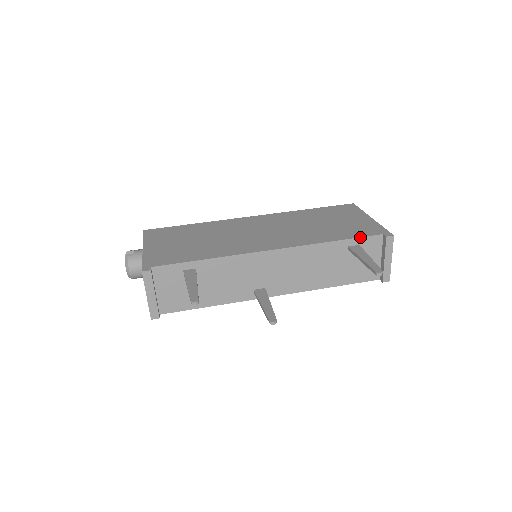
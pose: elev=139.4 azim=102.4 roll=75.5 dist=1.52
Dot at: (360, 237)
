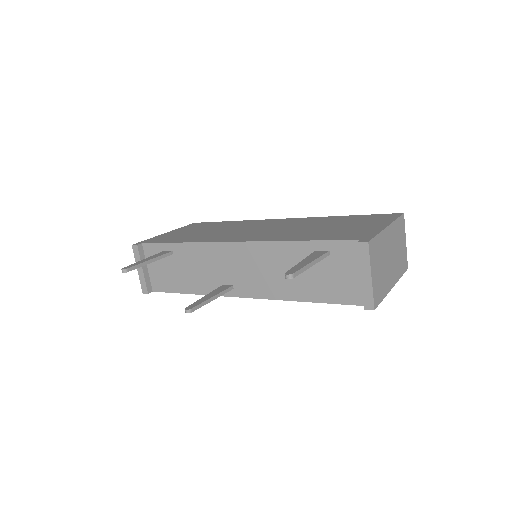
Dot at: (329, 240)
